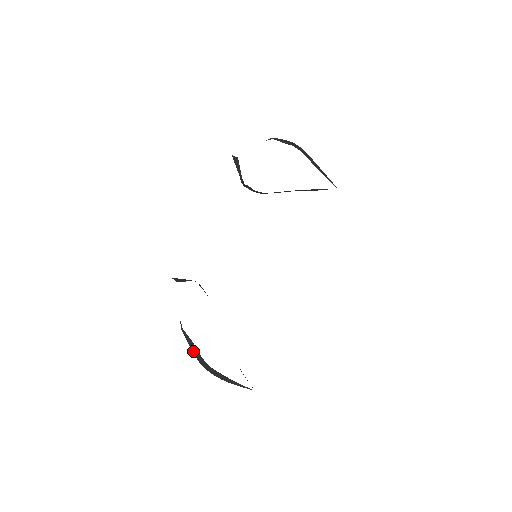
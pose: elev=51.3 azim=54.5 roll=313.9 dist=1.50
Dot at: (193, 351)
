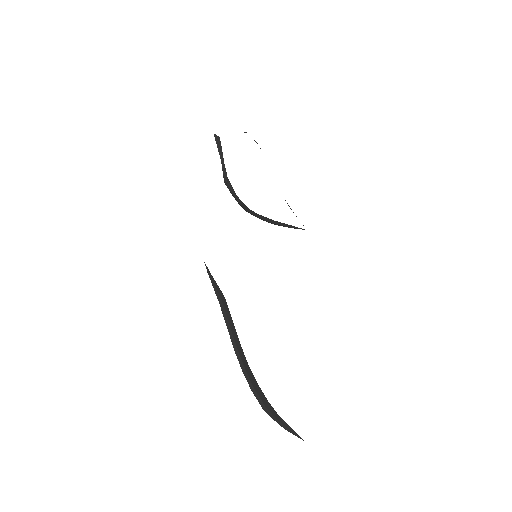
Dot at: (227, 317)
